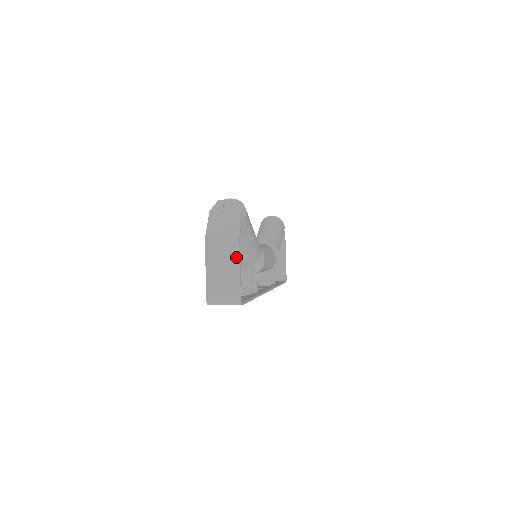
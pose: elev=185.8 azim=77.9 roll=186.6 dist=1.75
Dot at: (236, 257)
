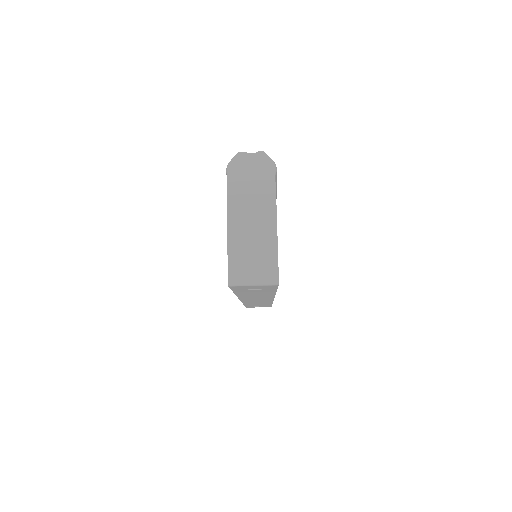
Dot at: (272, 217)
